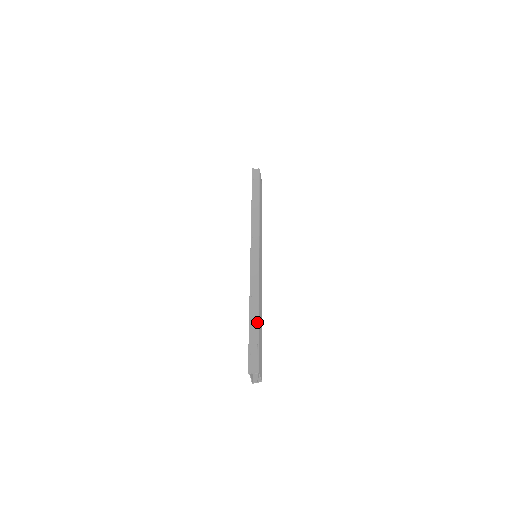
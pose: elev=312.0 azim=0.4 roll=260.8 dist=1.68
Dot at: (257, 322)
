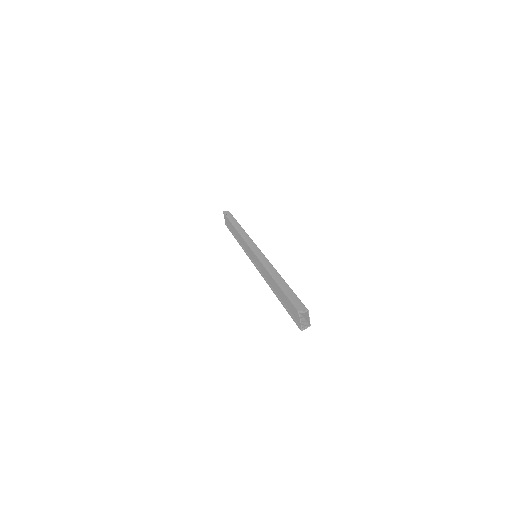
Dot at: (285, 284)
